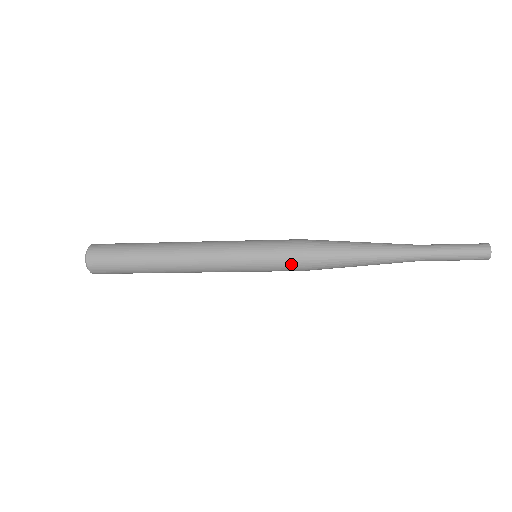
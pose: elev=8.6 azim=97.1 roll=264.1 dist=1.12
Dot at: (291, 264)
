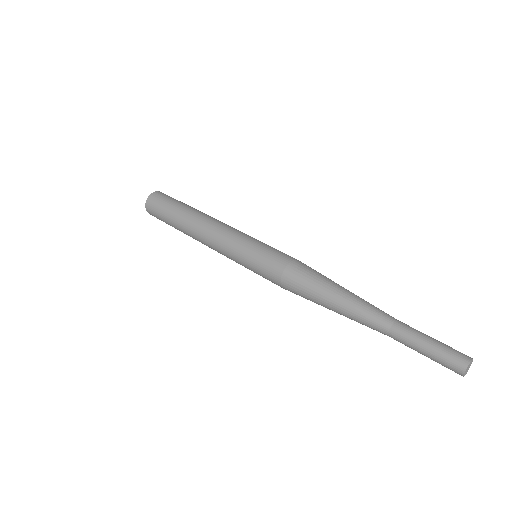
Dot at: (272, 273)
